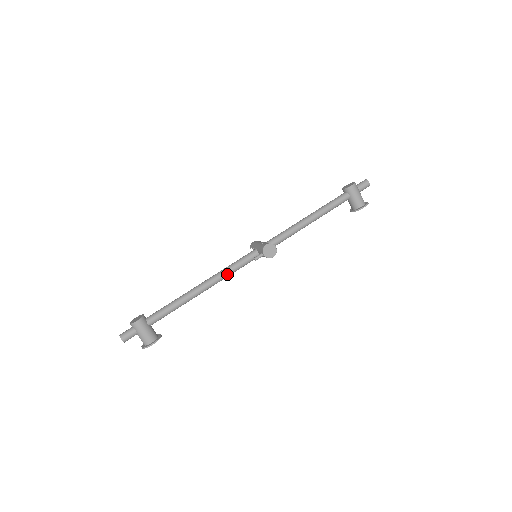
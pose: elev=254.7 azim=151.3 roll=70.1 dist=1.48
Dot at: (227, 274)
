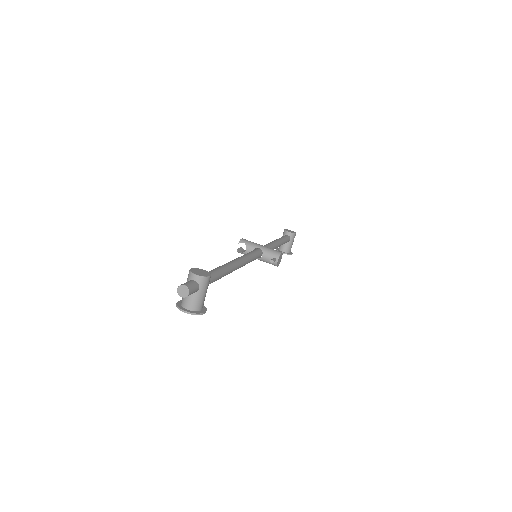
Dot at: (248, 262)
